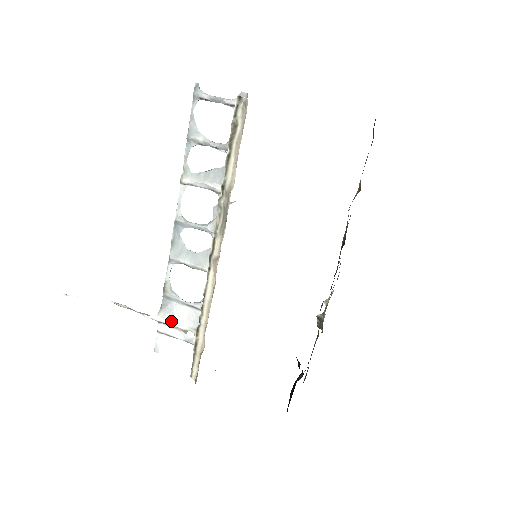
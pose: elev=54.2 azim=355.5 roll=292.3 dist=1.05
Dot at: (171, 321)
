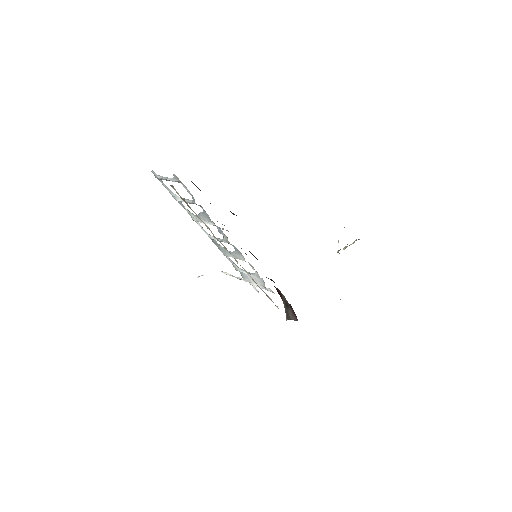
Dot at: (250, 282)
